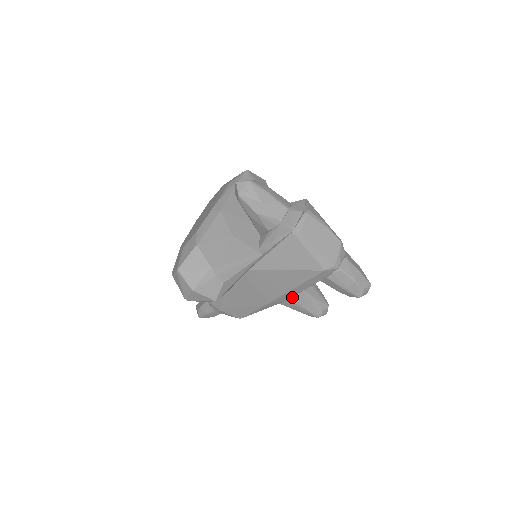
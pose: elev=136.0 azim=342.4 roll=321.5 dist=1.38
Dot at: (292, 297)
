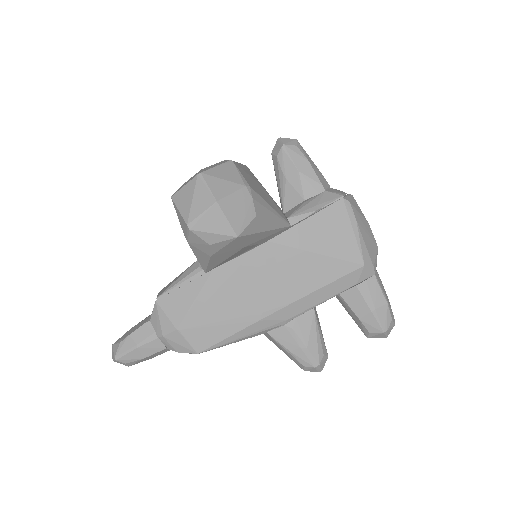
Dot at: (295, 318)
